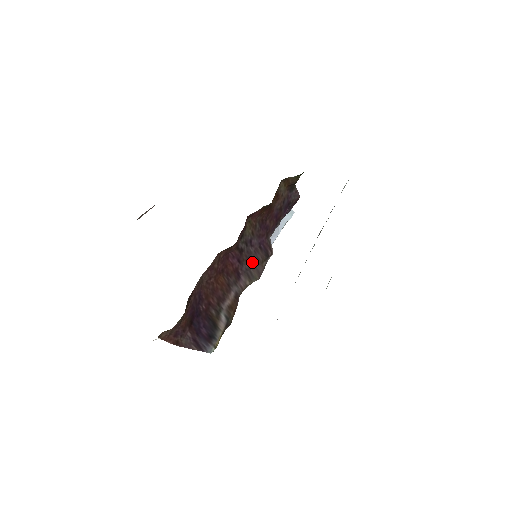
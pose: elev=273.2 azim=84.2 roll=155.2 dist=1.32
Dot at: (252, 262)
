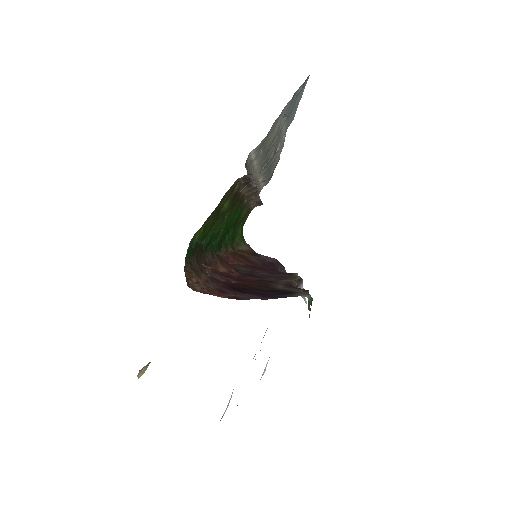
Dot at: (276, 277)
